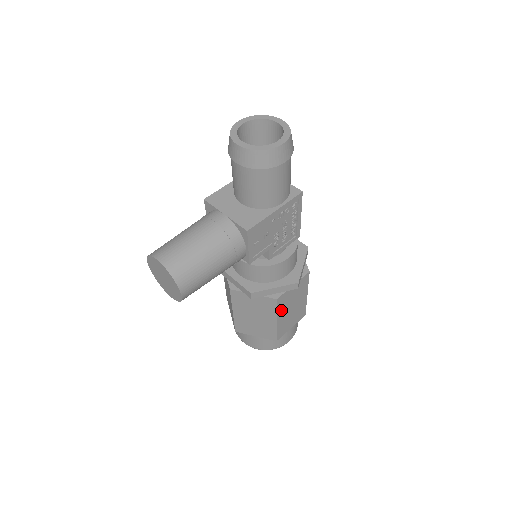
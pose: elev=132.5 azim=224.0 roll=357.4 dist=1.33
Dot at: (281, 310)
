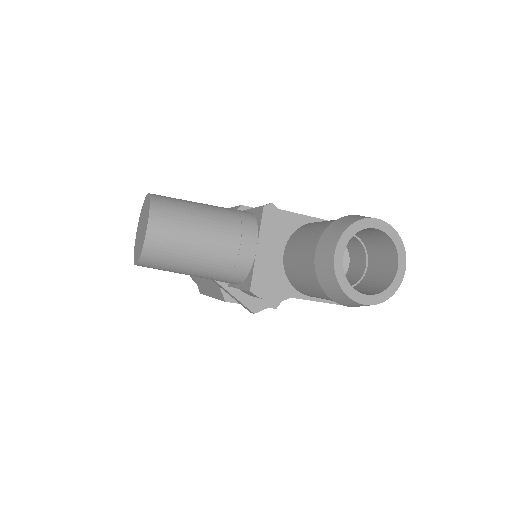
Dot at: occluded
